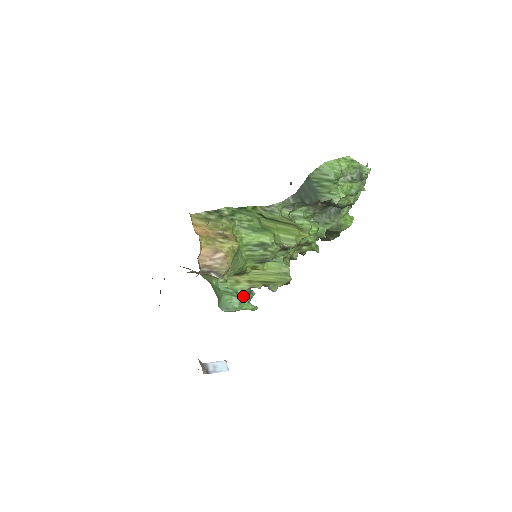
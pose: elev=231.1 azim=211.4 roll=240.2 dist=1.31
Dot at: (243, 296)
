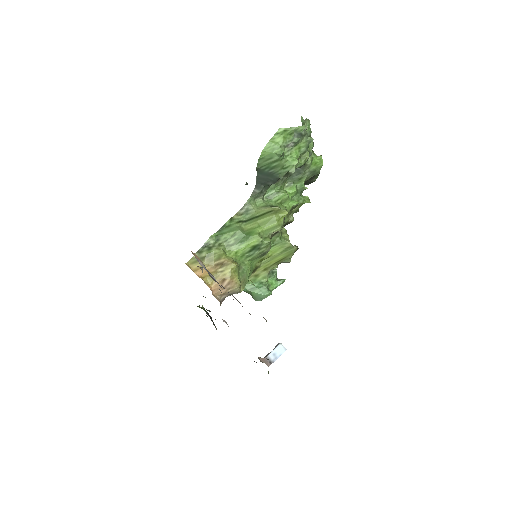
Dot at: (268, 280)
